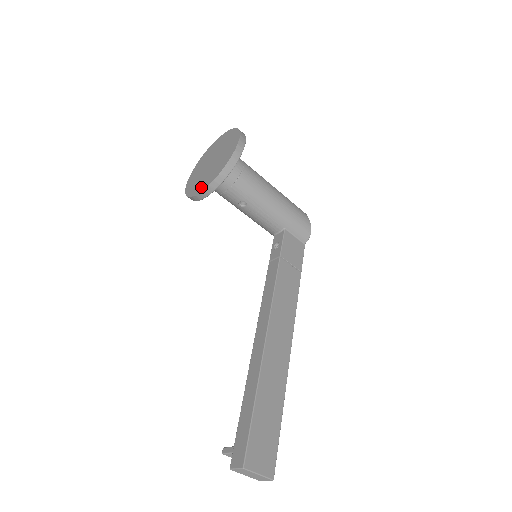
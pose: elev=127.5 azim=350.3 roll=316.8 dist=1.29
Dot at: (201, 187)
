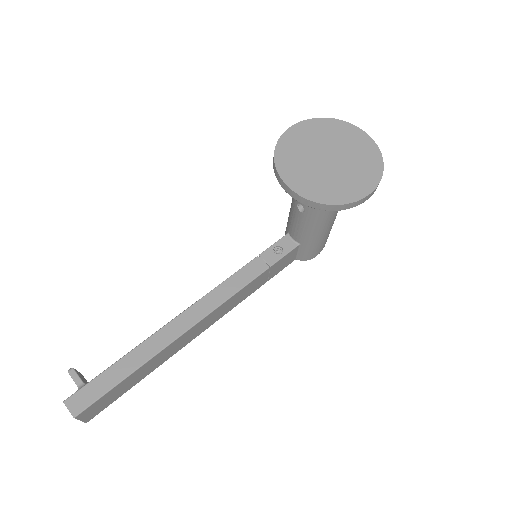
Dot at: (293, 179)
